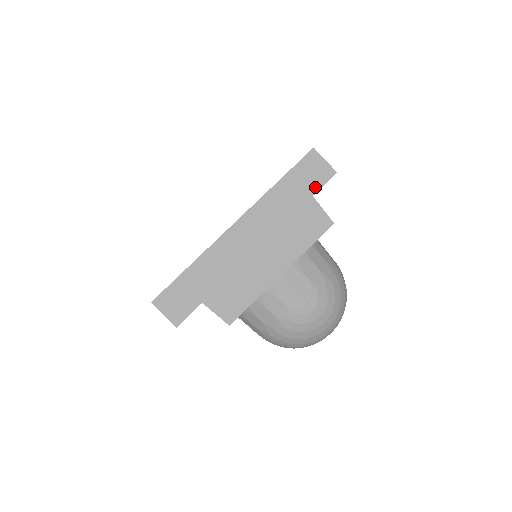
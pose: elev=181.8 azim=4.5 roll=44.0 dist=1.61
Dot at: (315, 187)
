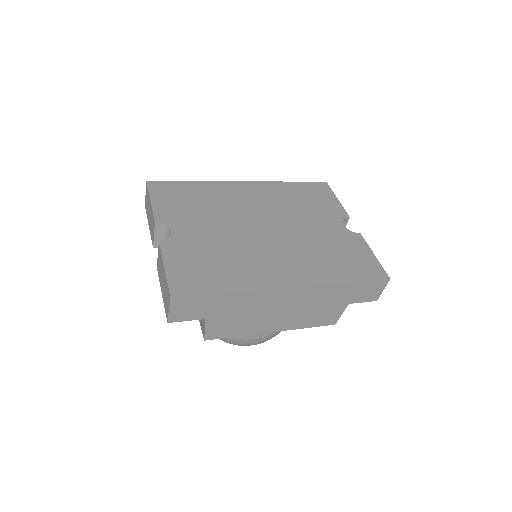
Dot at: (357, 300)
